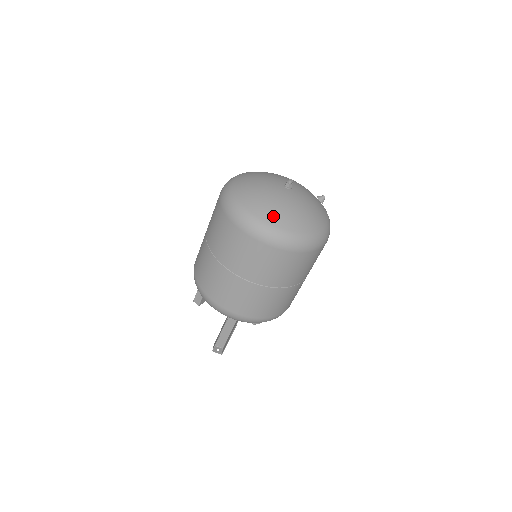
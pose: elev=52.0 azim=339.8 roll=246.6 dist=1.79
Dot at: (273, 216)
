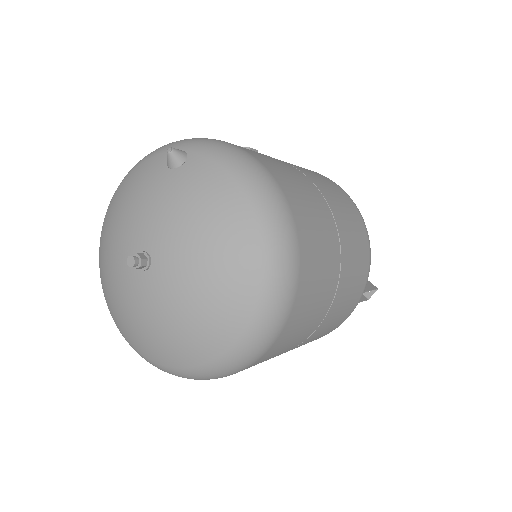
Dot at: (212, 339)
